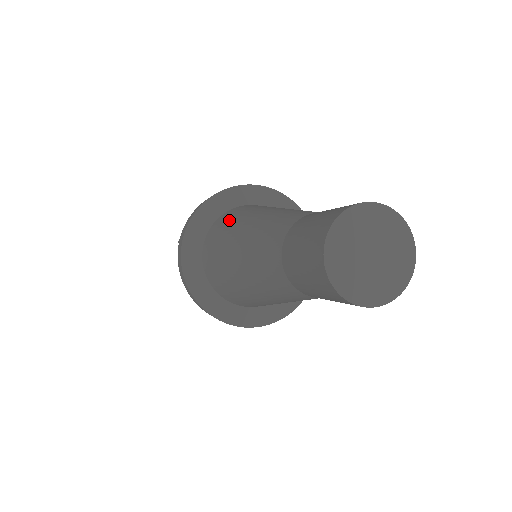
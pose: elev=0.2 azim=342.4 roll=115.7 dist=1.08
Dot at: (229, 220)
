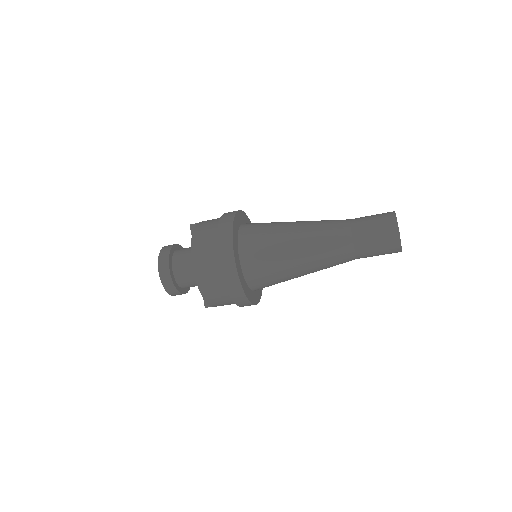
Dot at: occluded
